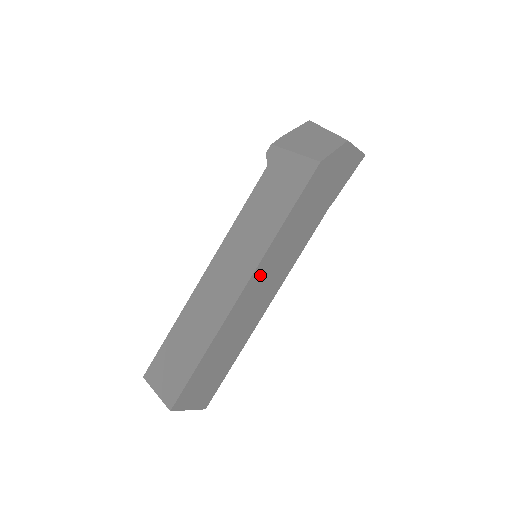
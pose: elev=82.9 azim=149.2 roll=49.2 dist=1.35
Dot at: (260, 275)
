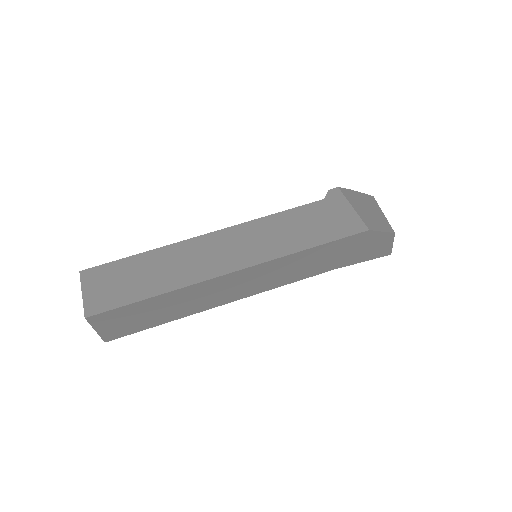
Dot at: (254, 272)
